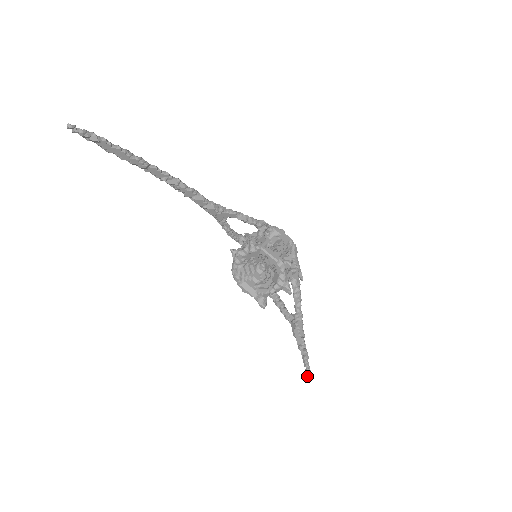
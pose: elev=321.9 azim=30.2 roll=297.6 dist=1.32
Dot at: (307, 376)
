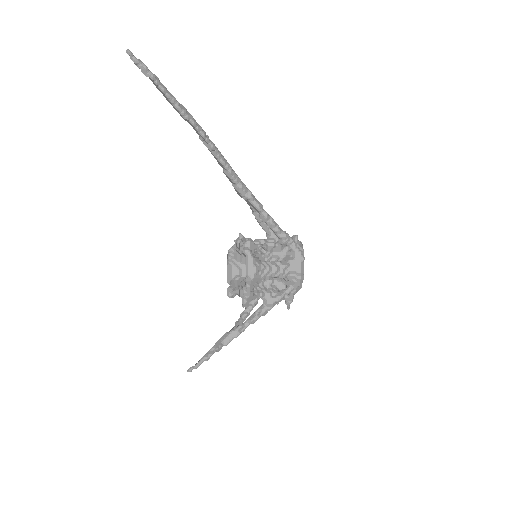
Dot at: (189, 368)
